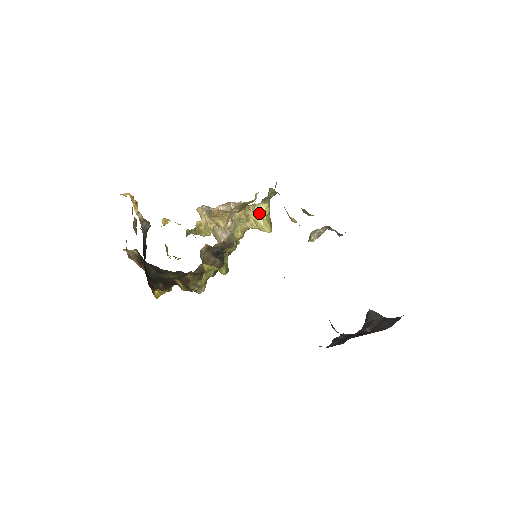
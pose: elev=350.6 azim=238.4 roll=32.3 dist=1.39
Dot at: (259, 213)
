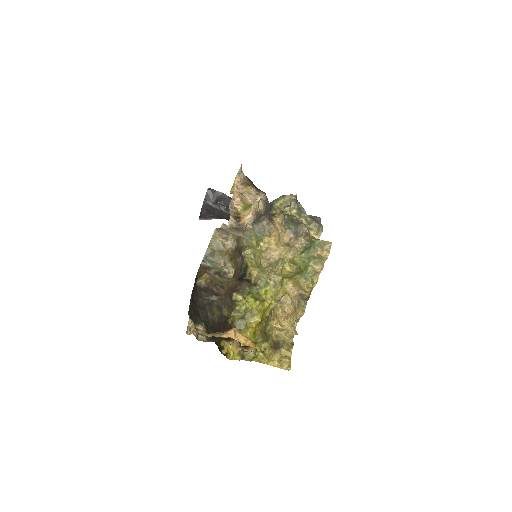
Dot at: occluded
